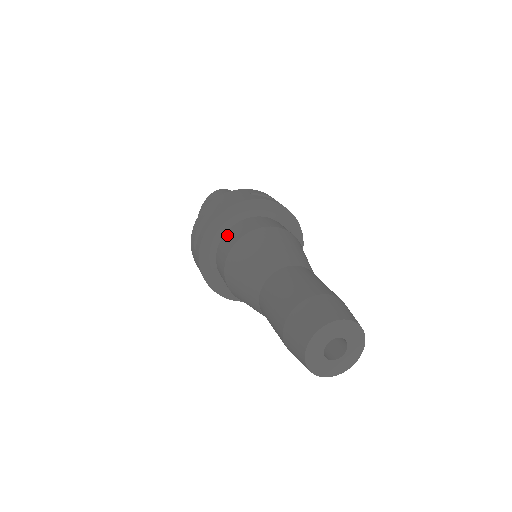
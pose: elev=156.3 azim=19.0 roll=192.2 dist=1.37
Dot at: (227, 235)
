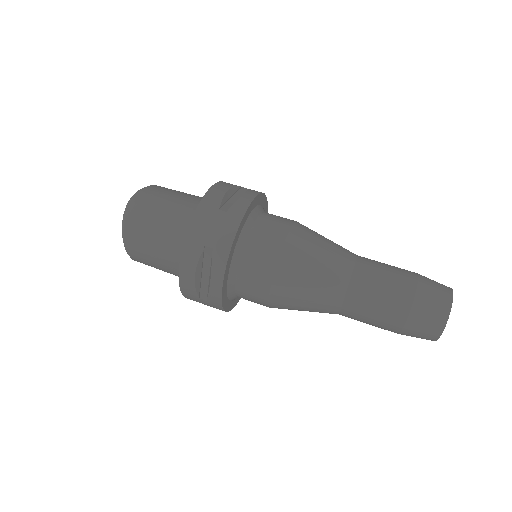
Dot at: (245, 273)
